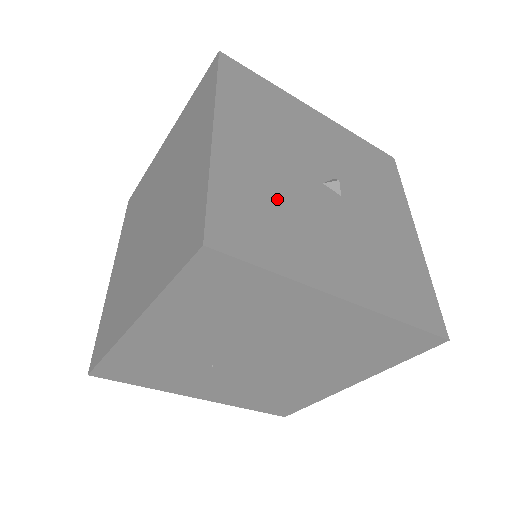
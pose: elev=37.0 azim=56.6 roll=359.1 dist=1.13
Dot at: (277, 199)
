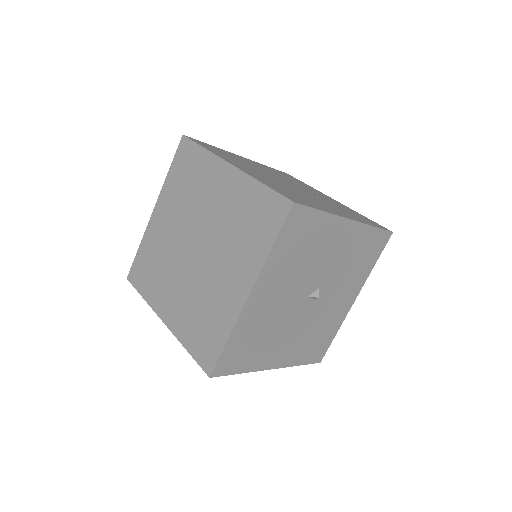
Dot at: (267, 328)
